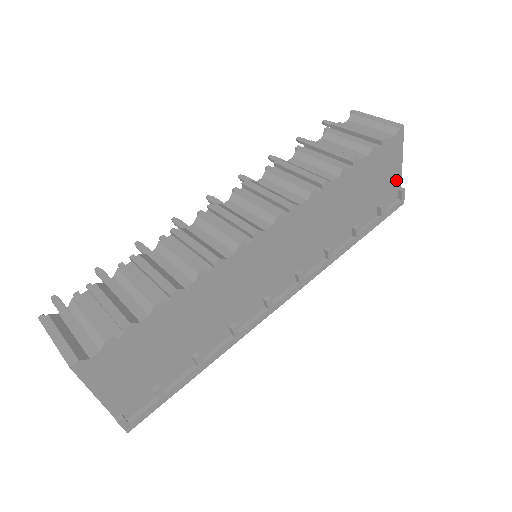
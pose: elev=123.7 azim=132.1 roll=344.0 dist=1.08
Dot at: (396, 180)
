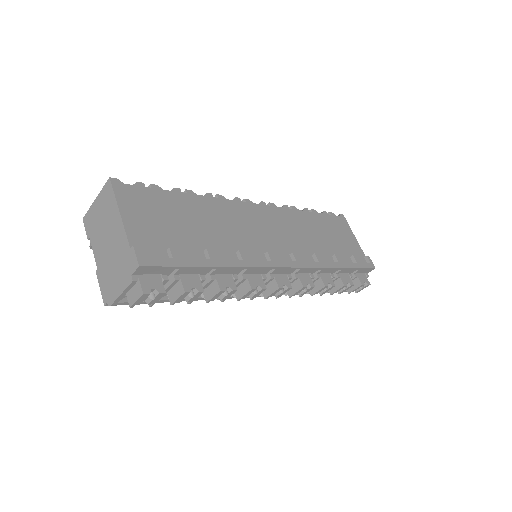
Dot at: (358, 249)
